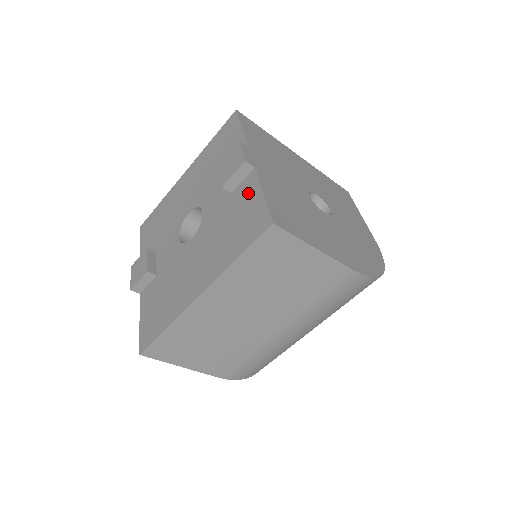
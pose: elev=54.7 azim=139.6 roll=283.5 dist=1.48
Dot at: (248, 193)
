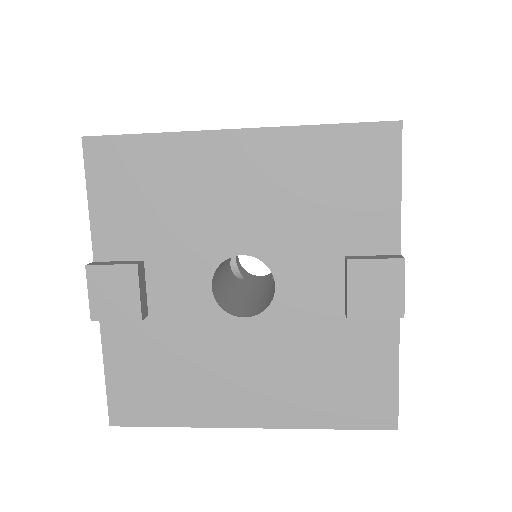
Dot at: (375, 347)
